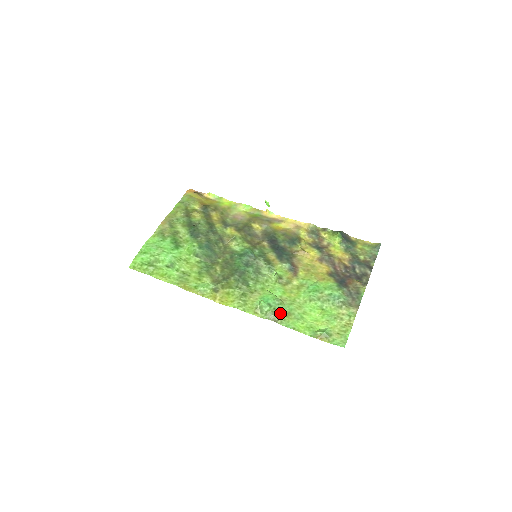
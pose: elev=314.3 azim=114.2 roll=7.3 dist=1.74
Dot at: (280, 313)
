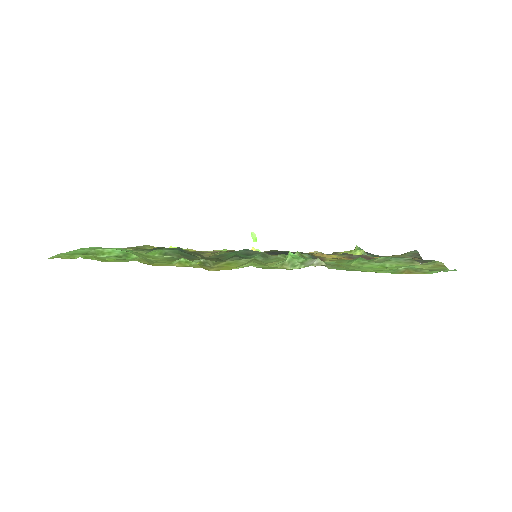
Dot at: (325, 263)
